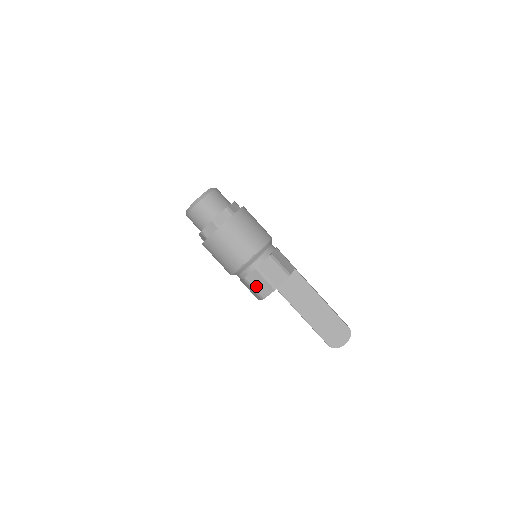
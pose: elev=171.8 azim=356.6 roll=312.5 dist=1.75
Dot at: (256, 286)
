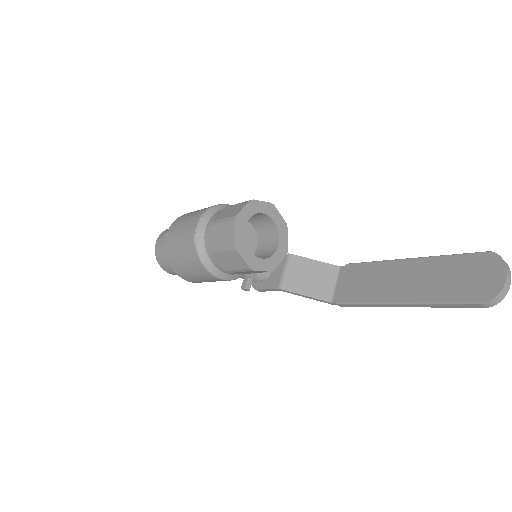
Dot at: (221, 242)
